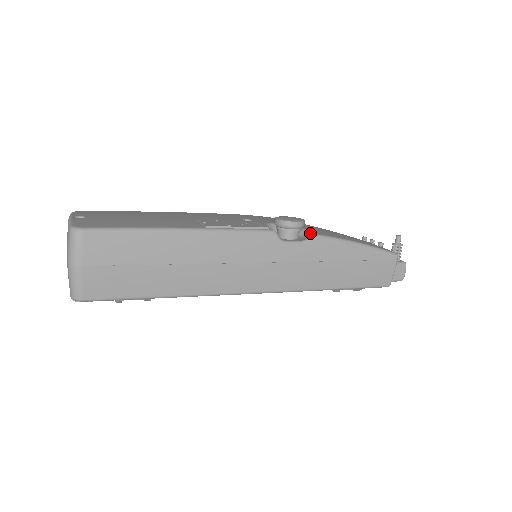
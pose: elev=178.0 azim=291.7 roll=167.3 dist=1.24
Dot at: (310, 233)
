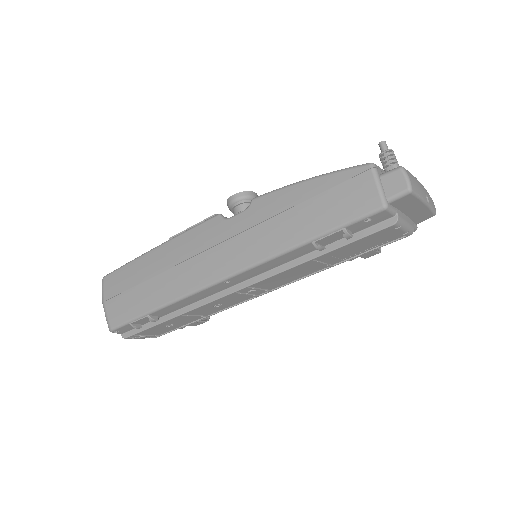
Dot at: (254, 199)
